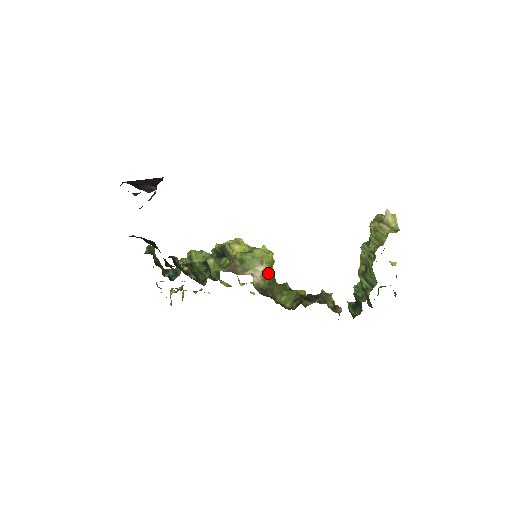
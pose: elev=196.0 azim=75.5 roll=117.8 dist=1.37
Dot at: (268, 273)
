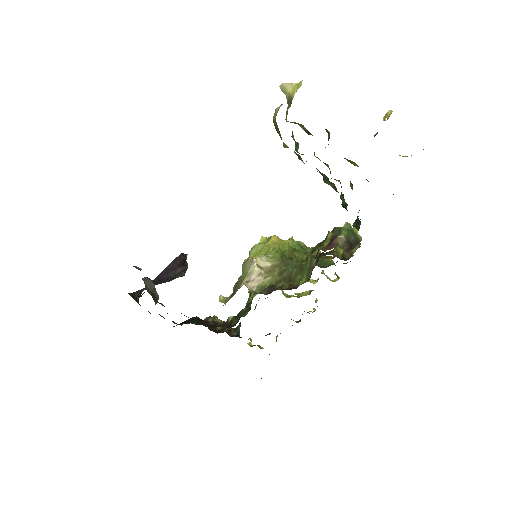
Dot at: (273, 263)
